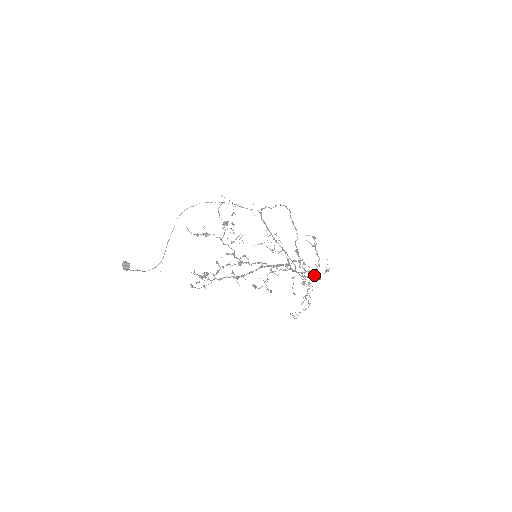
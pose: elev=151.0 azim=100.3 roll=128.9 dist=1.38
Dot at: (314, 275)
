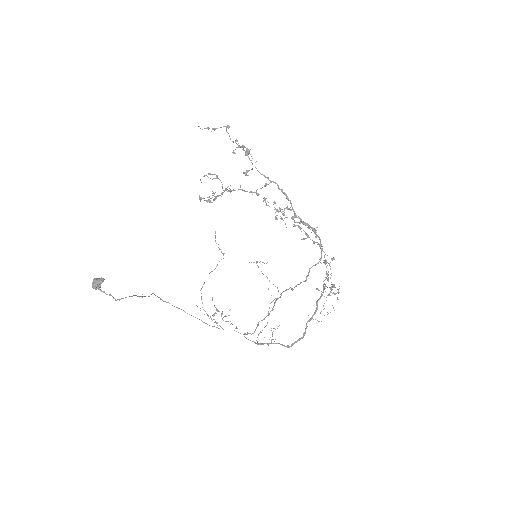
Dot at: occluded
